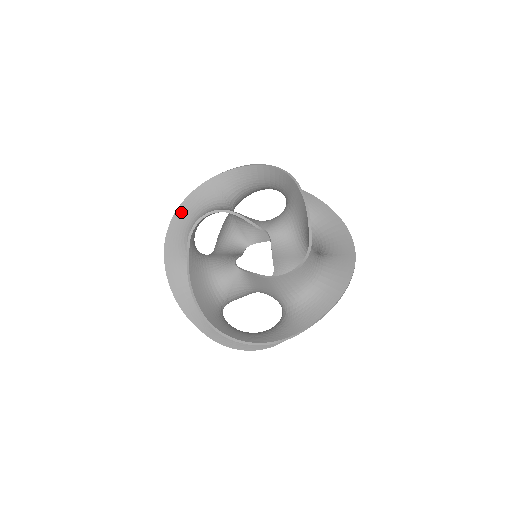
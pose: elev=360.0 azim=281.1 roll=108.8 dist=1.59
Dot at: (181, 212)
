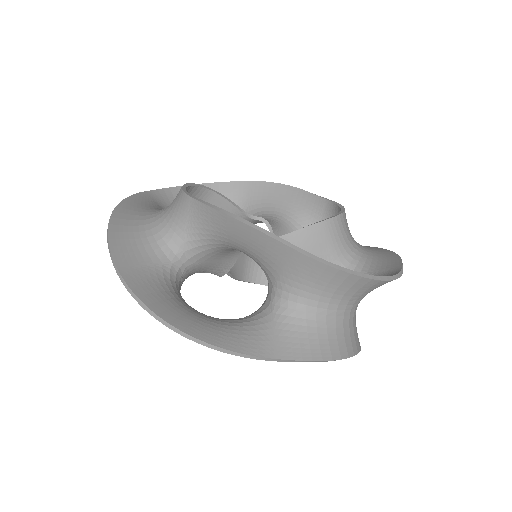
Dot at: (121, 214)
